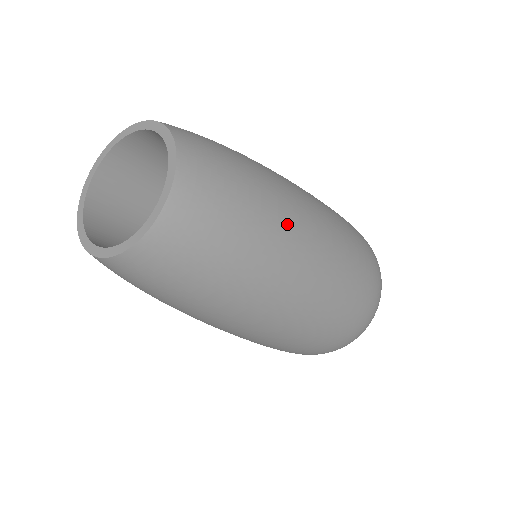
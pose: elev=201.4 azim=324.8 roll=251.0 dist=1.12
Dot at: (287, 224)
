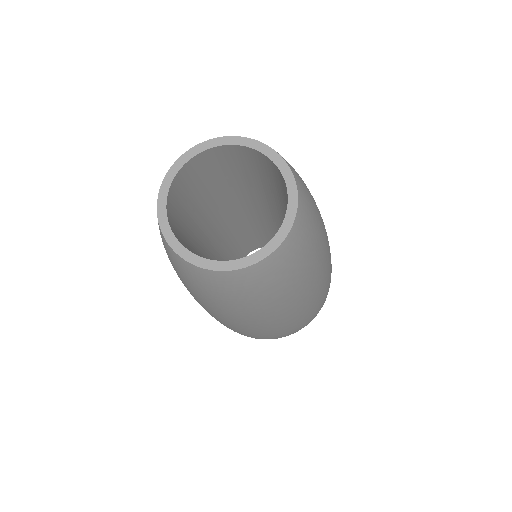
Dot at: (283, 308)
